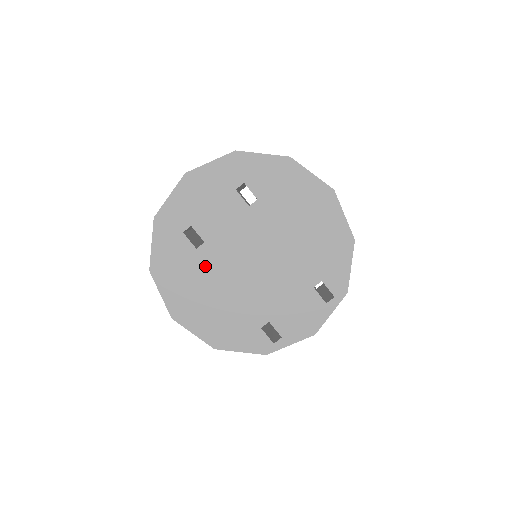
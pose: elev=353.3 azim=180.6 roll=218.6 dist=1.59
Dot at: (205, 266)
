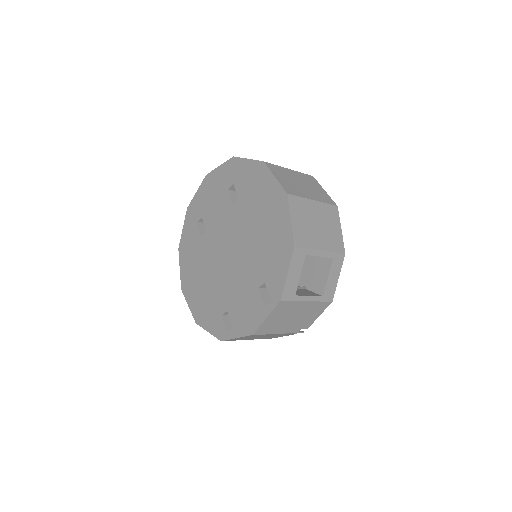
Dot at: (203, 251)
